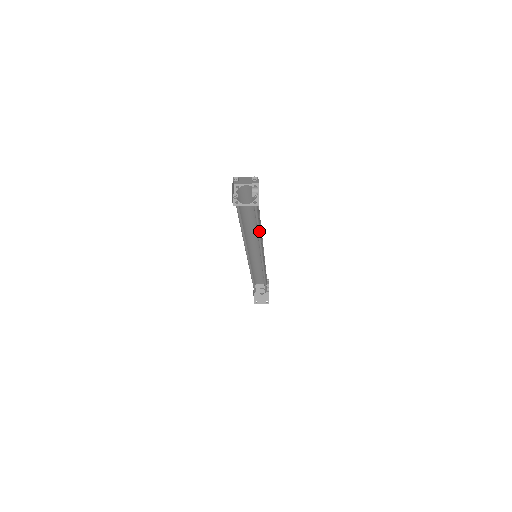
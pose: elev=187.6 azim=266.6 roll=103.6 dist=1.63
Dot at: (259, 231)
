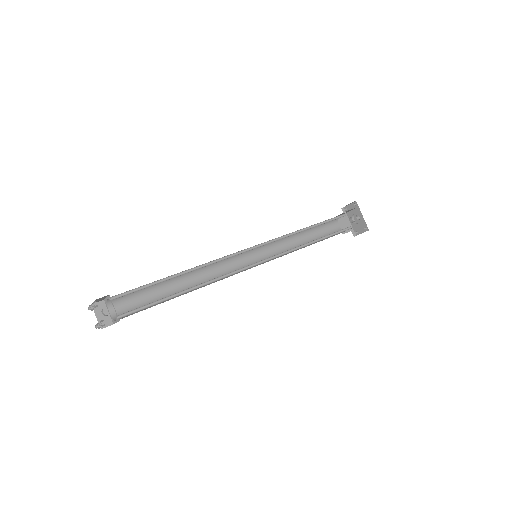
Dot at: (186, 289)
